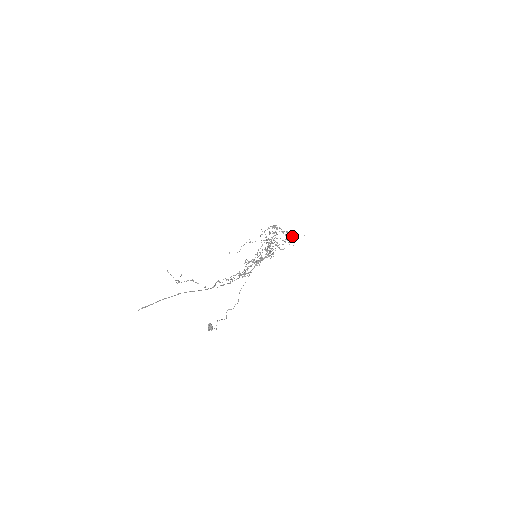
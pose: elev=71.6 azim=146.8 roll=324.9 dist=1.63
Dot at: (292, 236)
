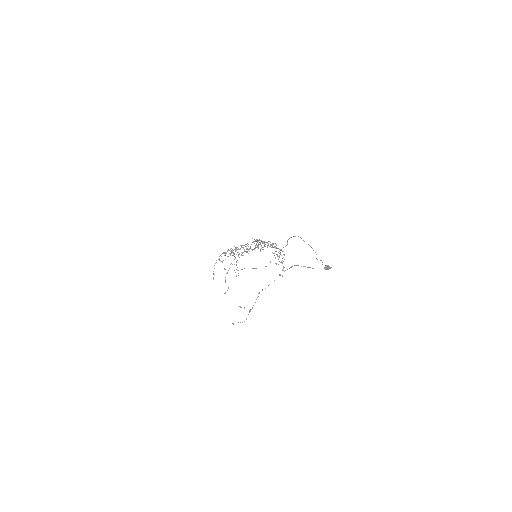
Dot at: occluded
